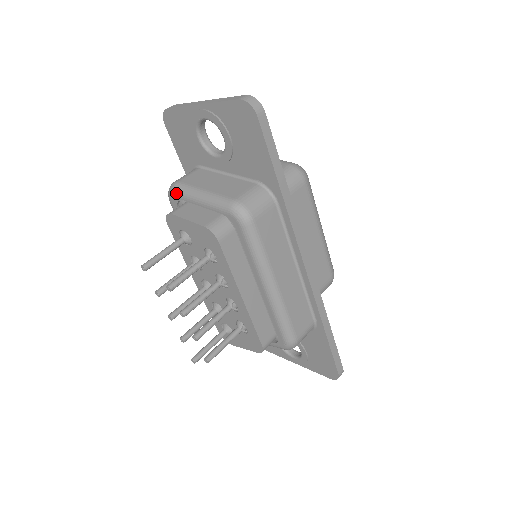
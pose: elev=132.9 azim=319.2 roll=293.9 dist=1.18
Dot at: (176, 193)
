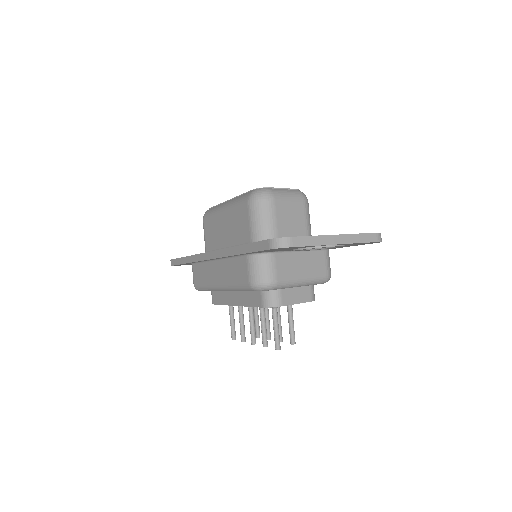
Dot at: occluded
